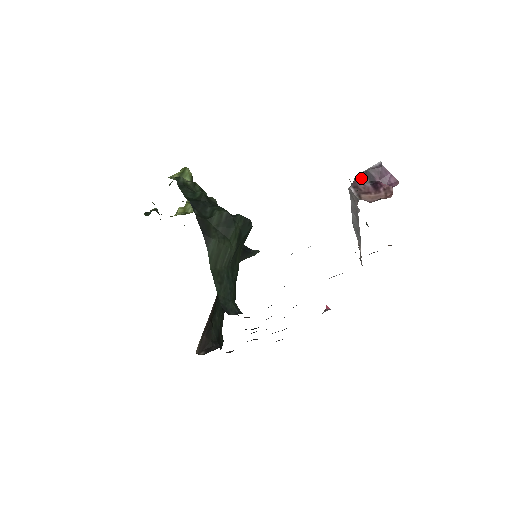
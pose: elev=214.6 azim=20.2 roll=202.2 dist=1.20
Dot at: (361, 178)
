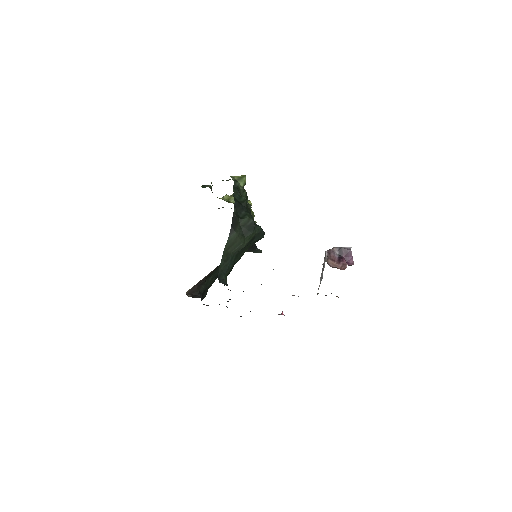
Dot at: (335, 250)
